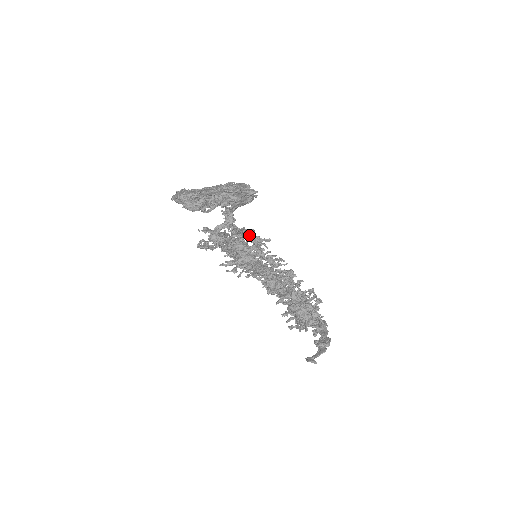
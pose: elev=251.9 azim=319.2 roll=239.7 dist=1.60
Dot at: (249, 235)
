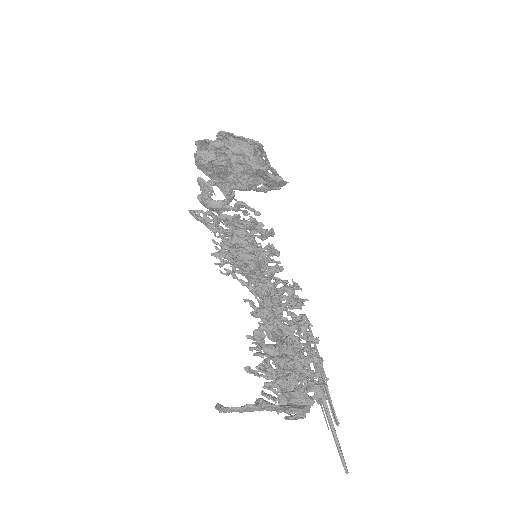
Dot at: (232, 194)
